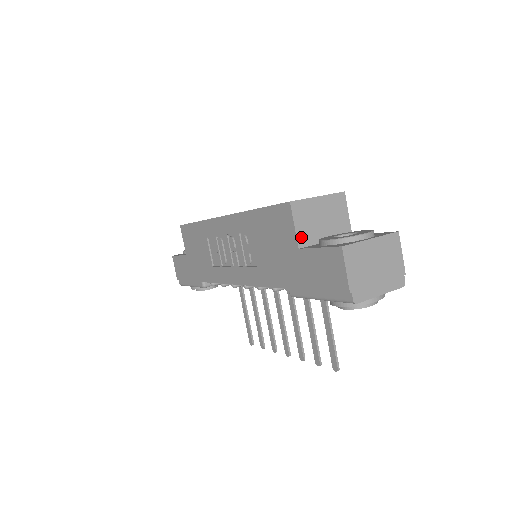
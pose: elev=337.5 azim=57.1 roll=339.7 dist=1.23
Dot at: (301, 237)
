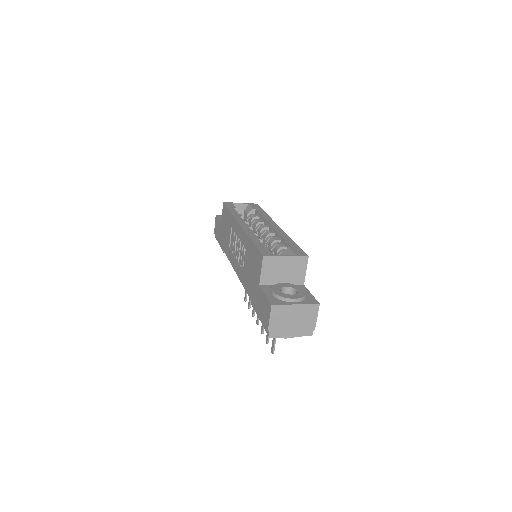
Dot at: (264, 279)
